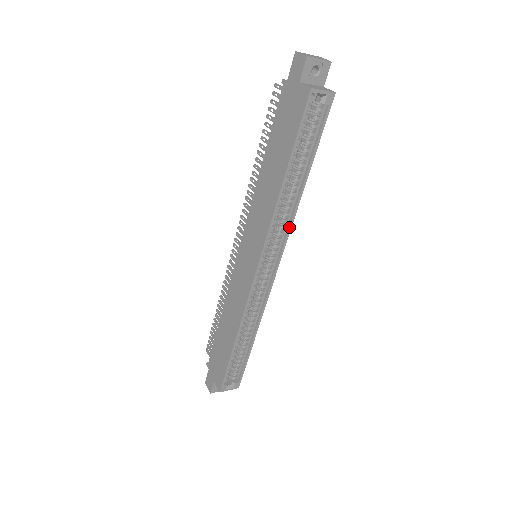
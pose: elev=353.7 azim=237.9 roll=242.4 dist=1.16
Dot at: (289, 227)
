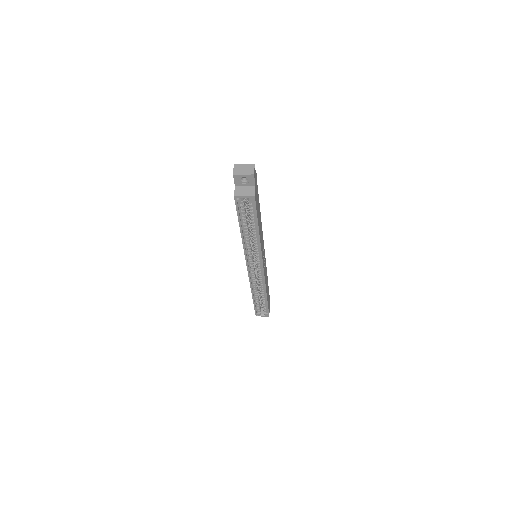
Dot at: (260, 252)
